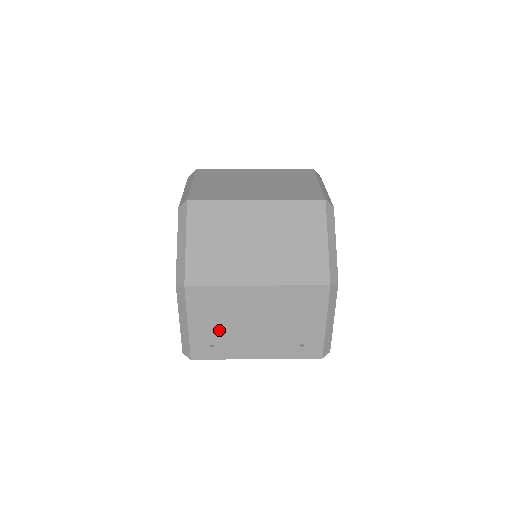
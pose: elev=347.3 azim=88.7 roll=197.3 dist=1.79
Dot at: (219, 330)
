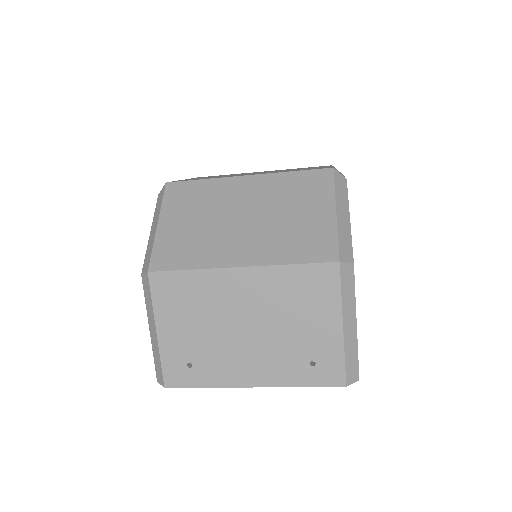
Dot at: (197, 339)
